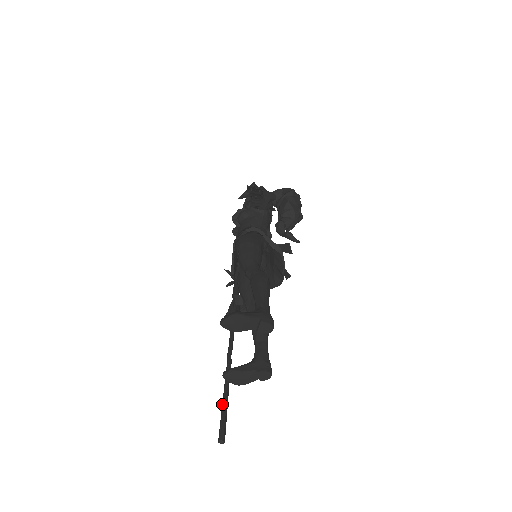
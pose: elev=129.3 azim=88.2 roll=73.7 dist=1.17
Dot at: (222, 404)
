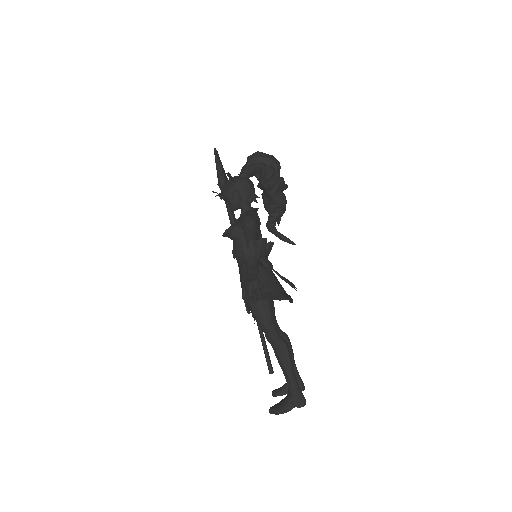
Dot at: (262, 345)
